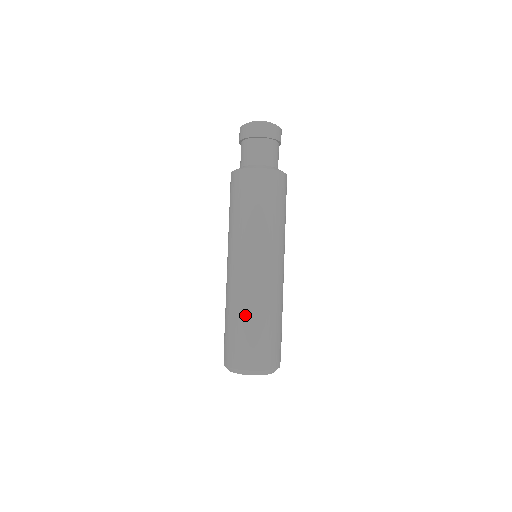
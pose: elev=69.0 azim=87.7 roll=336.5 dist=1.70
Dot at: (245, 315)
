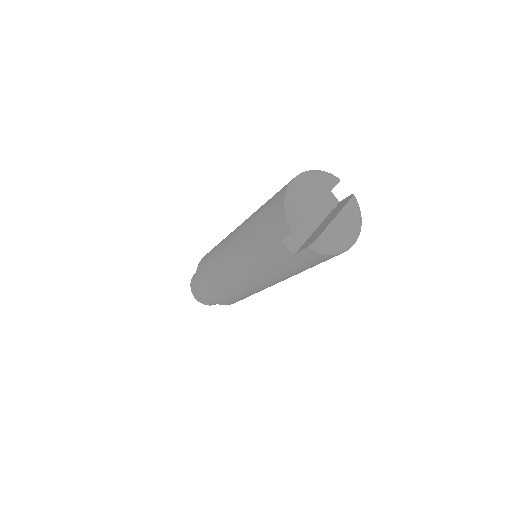
Dot at: (254, 216)
